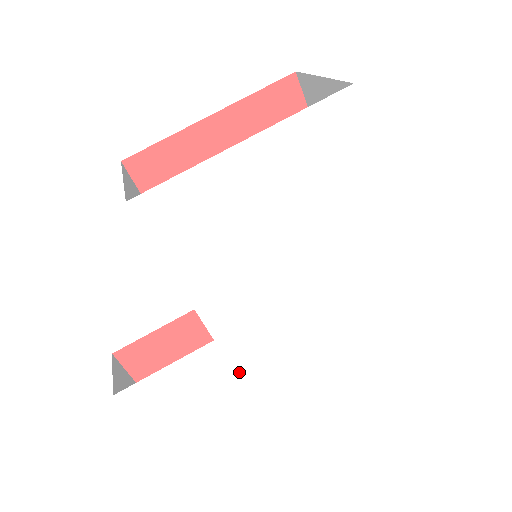
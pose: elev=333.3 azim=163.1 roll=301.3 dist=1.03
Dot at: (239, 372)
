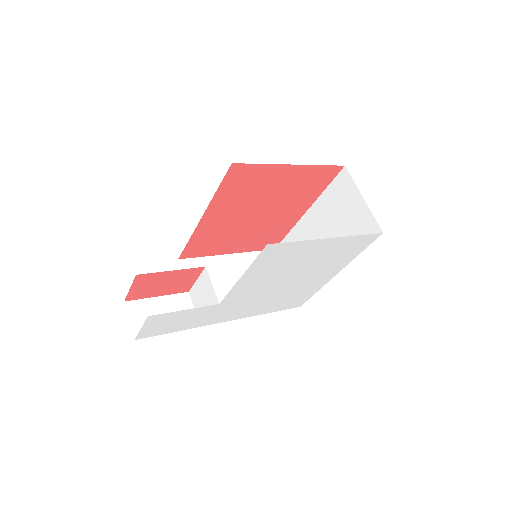
Dot at: (210, 318)
